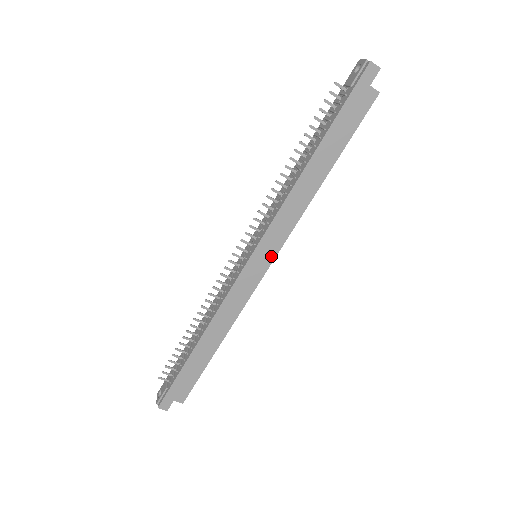
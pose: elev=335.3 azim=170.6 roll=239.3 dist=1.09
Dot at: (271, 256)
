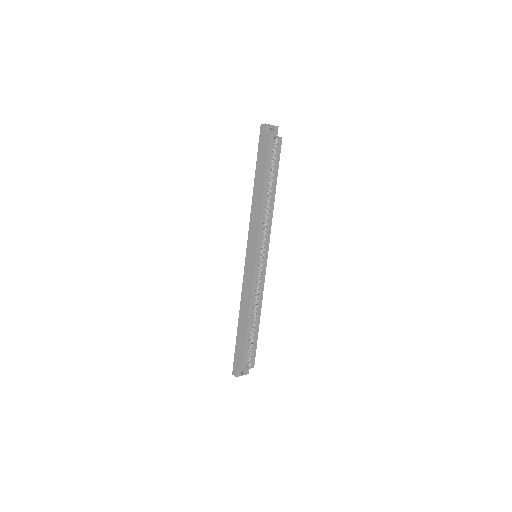
Dot at: (254, 251)
